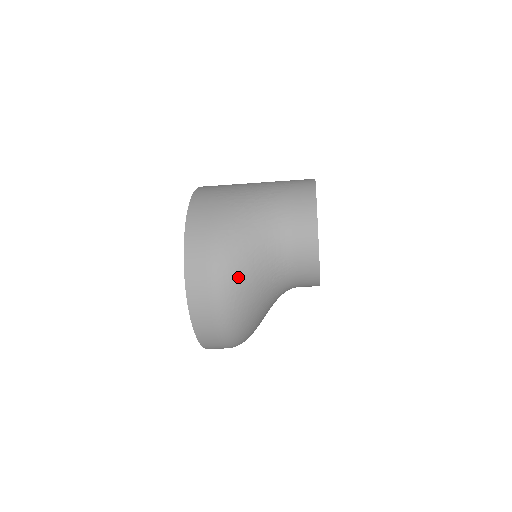
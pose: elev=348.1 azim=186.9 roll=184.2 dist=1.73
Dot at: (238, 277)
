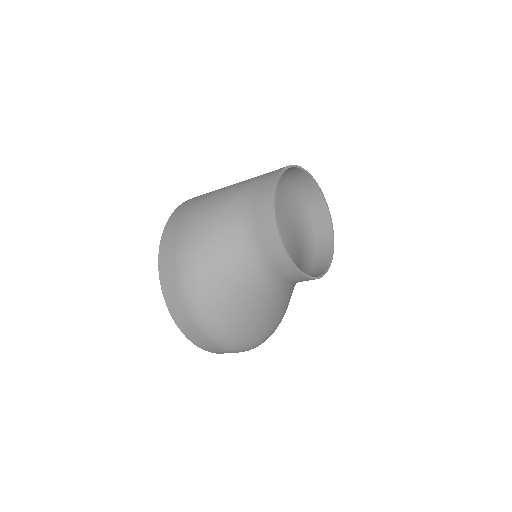
Dot at: (201, 270)
